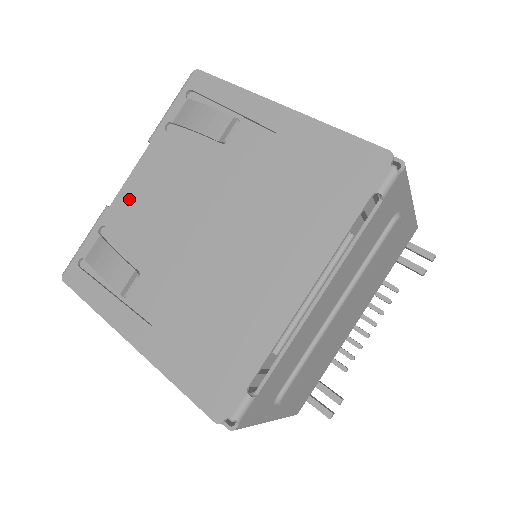
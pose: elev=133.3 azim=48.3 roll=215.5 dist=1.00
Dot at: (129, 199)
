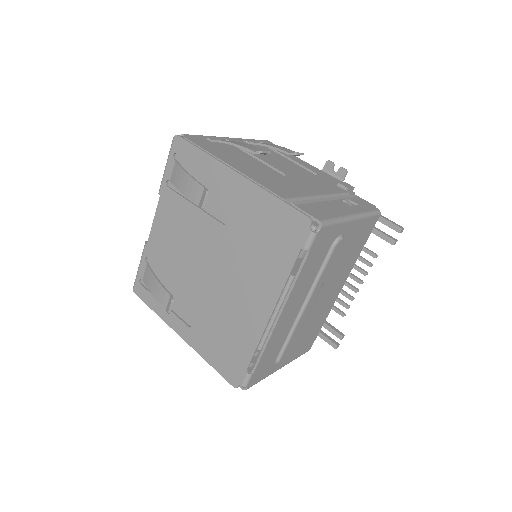
Dot at: (157, 239)
